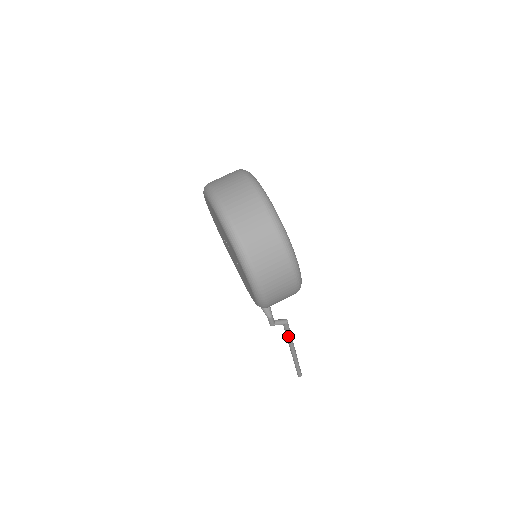
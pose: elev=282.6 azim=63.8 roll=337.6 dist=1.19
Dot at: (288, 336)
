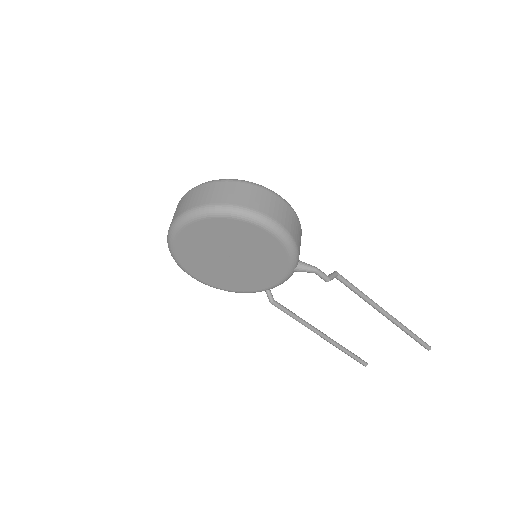
Dot at: (357, 290)
